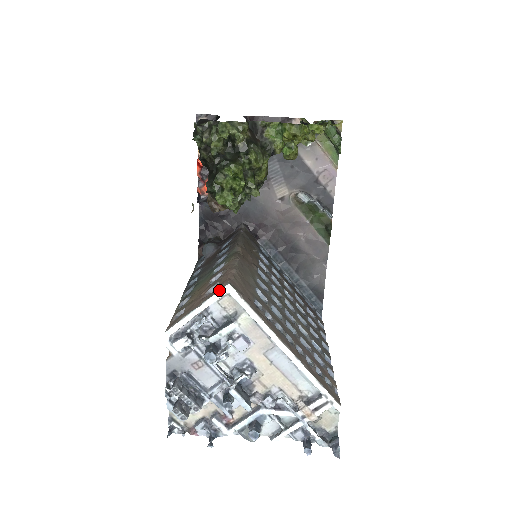
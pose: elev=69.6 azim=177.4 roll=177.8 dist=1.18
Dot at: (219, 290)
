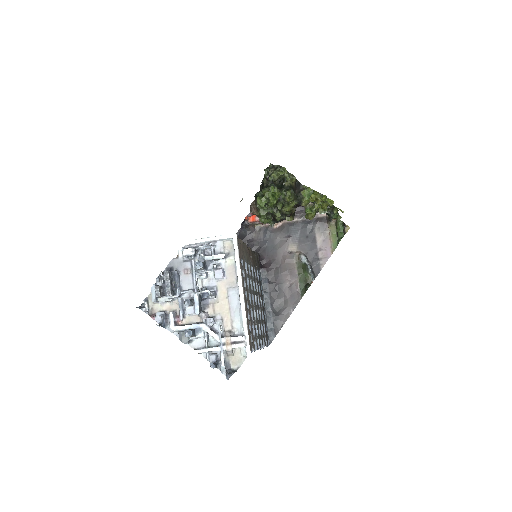
Dot at: (229, 234)
